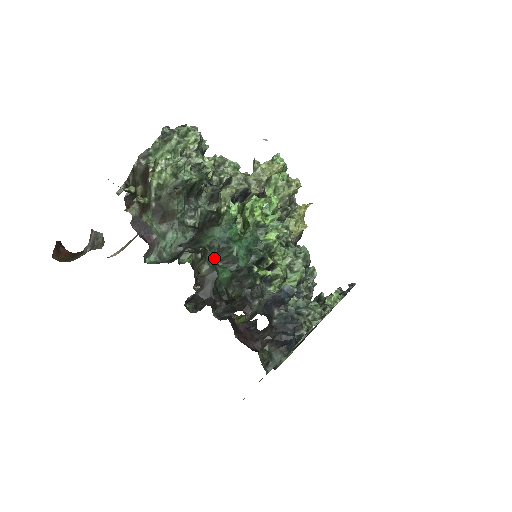
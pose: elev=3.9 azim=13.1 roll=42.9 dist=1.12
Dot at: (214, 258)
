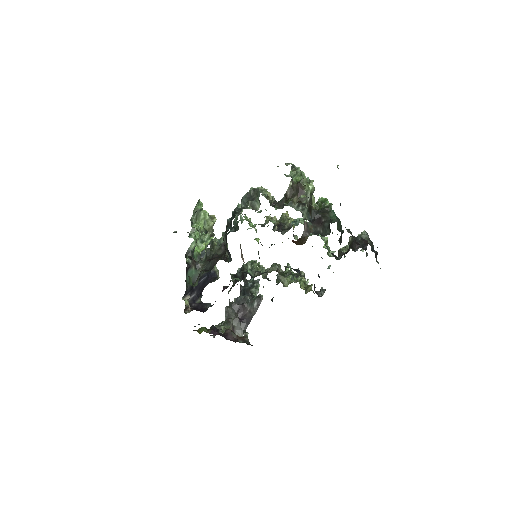
Dot at: occluded
